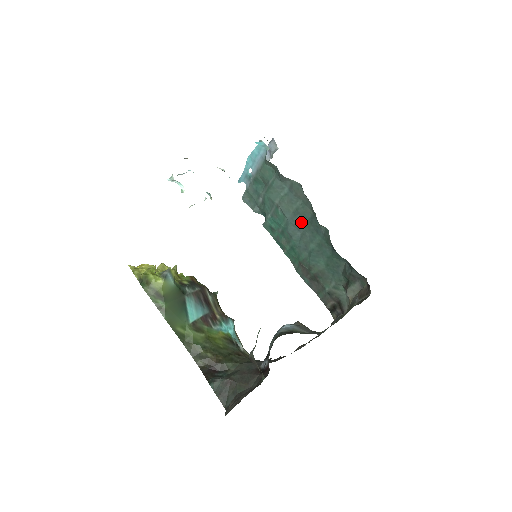
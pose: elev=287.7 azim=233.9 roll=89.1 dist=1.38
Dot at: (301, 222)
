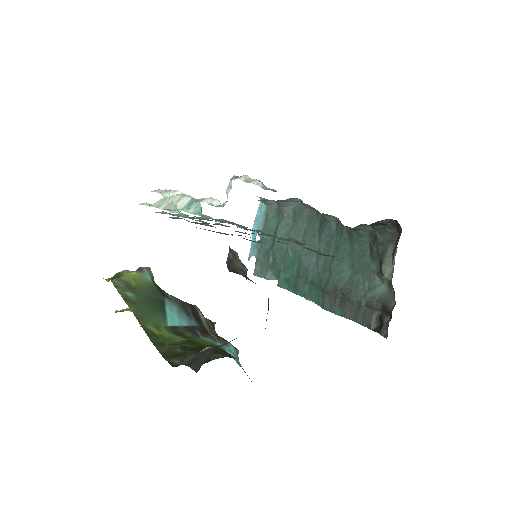
Dot at: (312, 242)
